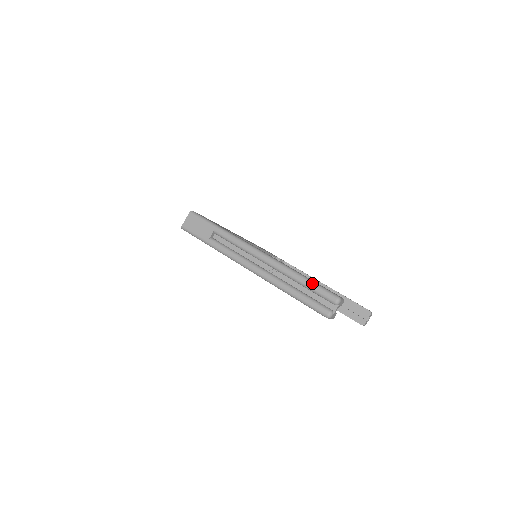
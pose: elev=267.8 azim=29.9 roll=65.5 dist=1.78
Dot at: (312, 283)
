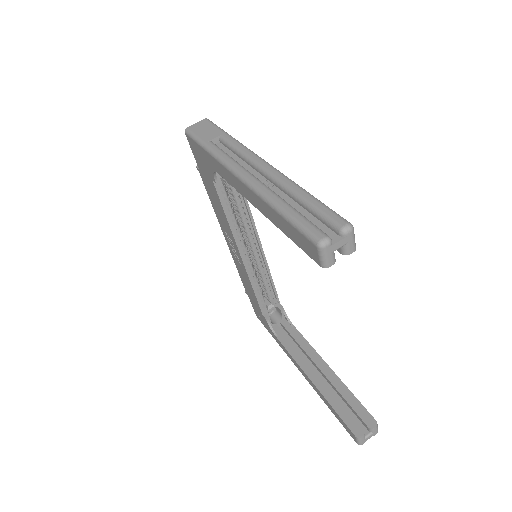
Dot at: (318, 200)
